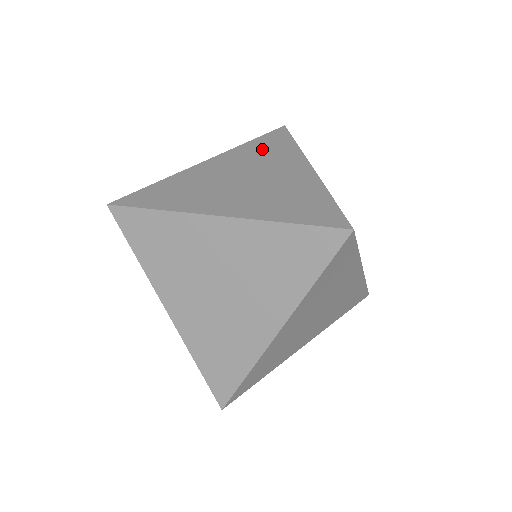
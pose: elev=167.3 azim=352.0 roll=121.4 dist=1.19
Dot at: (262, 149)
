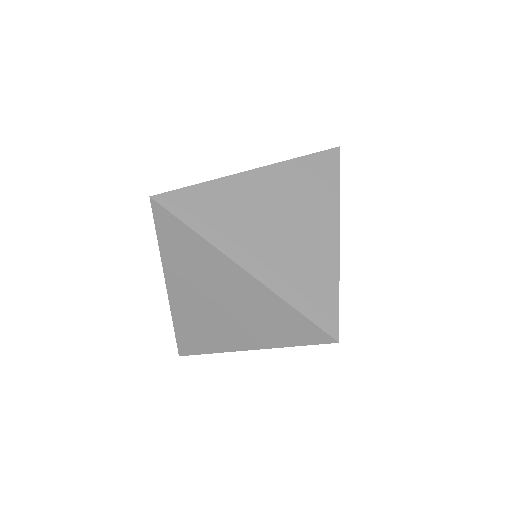
Dot at: occluded
